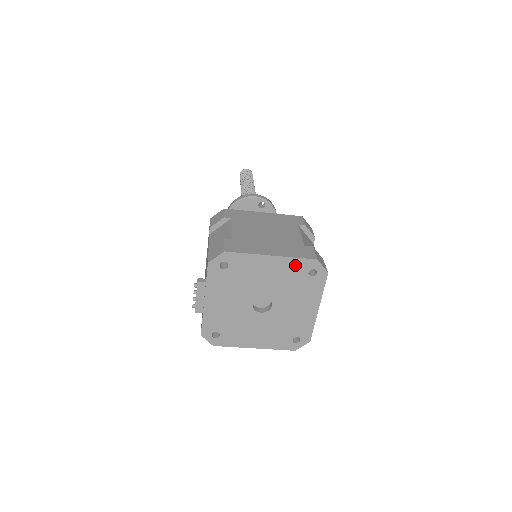
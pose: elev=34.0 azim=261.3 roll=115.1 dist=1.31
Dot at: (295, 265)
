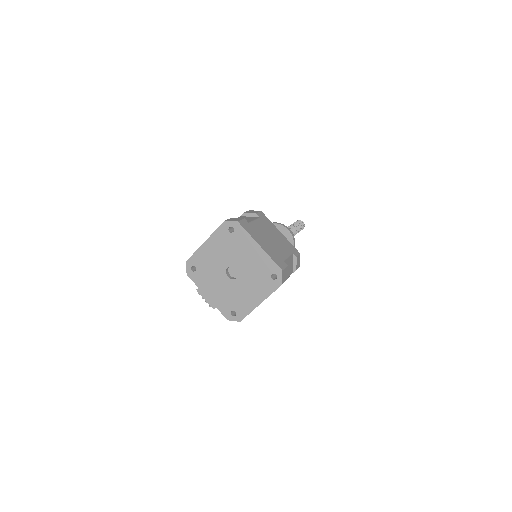
Dot at: (219, 235)
